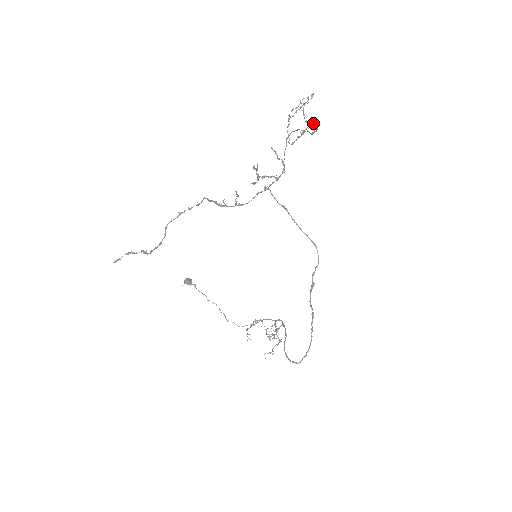
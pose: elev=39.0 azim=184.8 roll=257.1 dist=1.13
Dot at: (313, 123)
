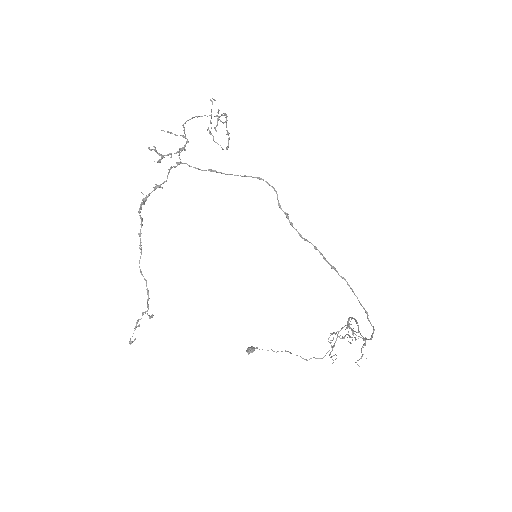
Dot at: (226, 117)
